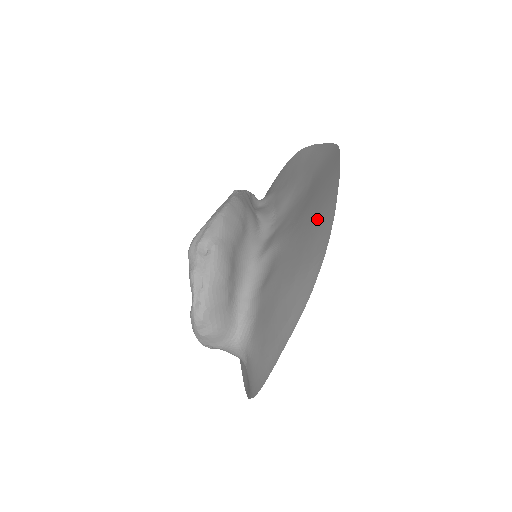
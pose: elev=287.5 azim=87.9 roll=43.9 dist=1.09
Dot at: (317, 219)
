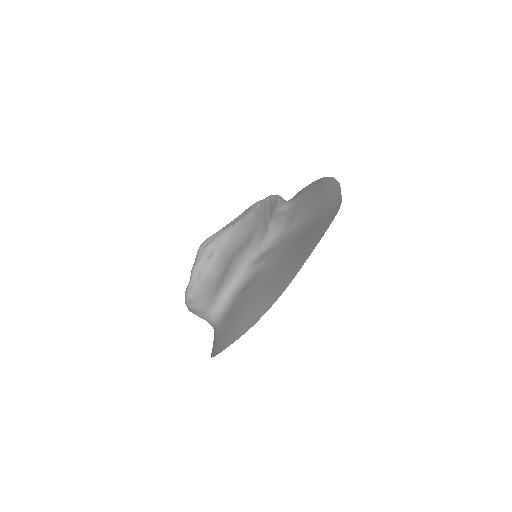
Dot at: (289, 268)
